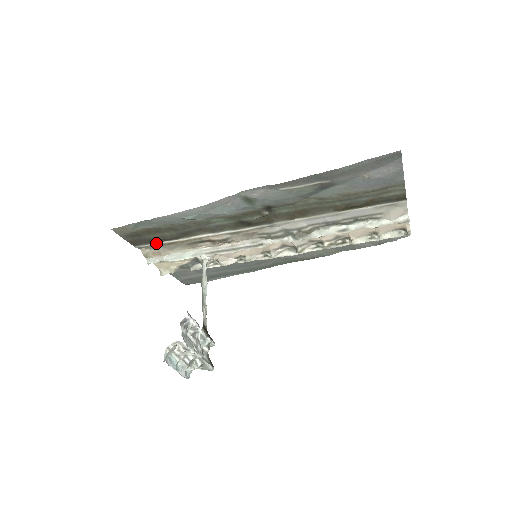
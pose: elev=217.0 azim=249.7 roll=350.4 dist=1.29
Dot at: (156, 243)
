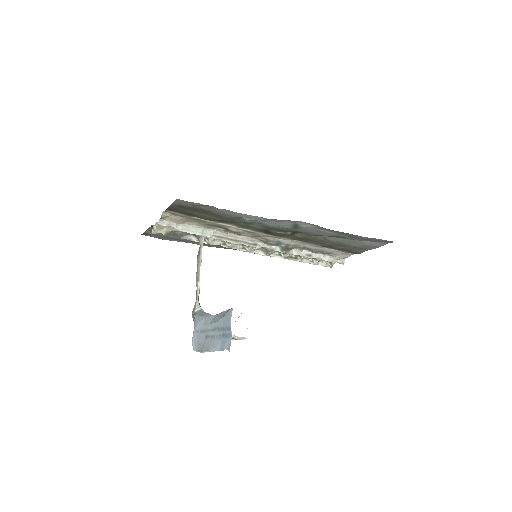
Dot at: (187, 215)
